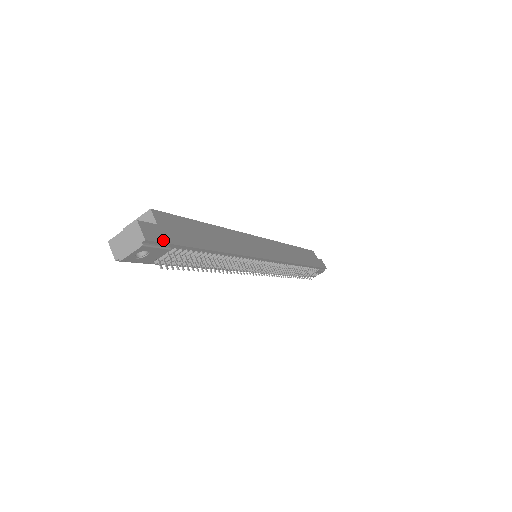
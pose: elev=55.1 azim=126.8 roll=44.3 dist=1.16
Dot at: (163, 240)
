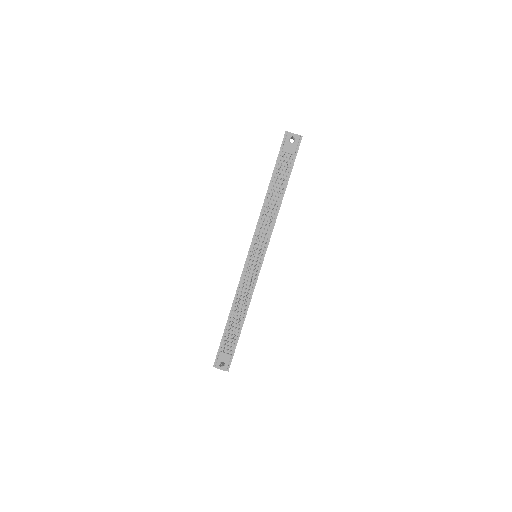
Dot at: occluded
